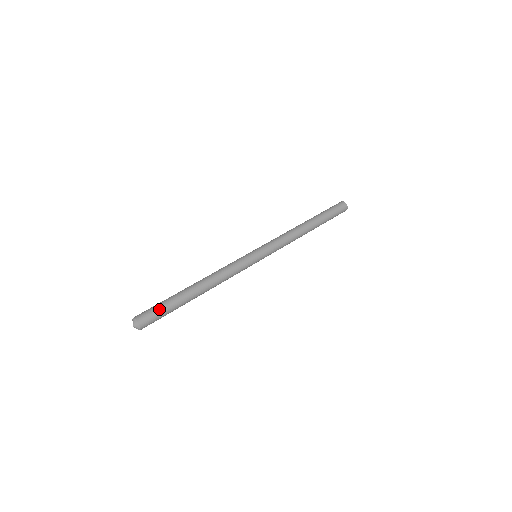
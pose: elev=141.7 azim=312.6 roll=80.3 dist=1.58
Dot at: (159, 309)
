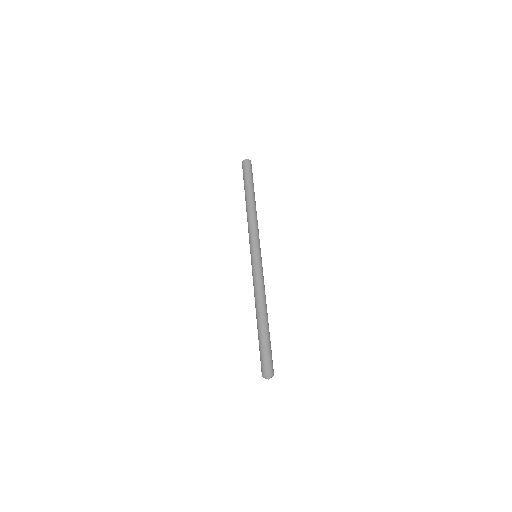
Dot at: (264, 353)
